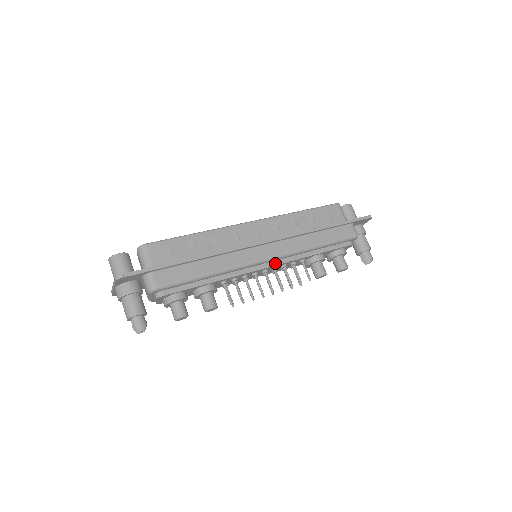
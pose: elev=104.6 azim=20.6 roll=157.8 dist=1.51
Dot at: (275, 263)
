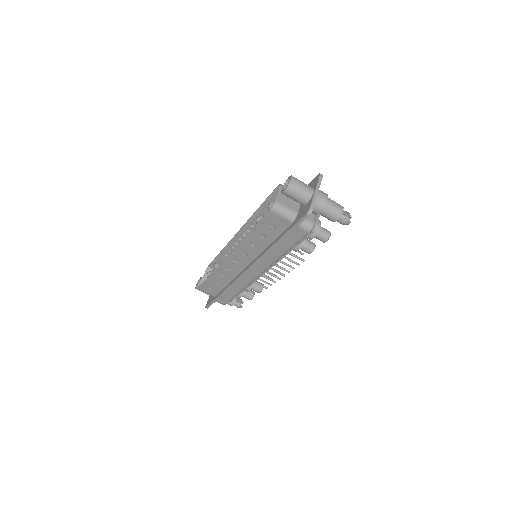
Dot at: (268, 269)
